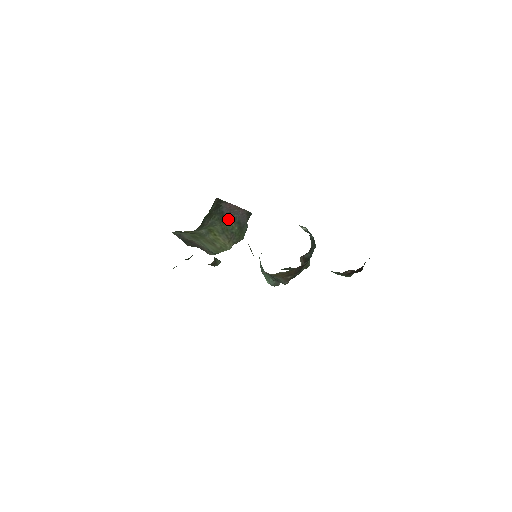
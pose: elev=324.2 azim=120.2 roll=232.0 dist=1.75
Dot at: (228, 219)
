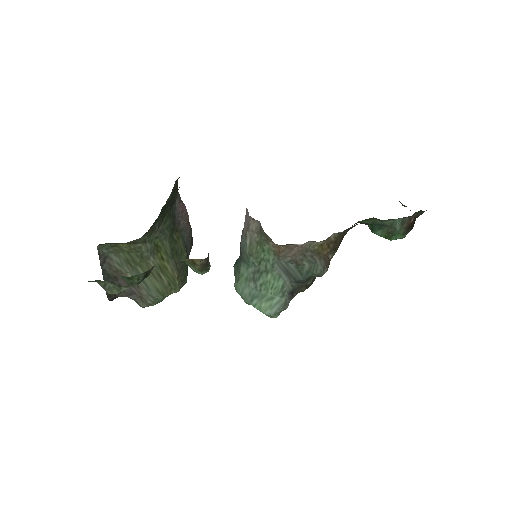
Dot at: (176, 235)
